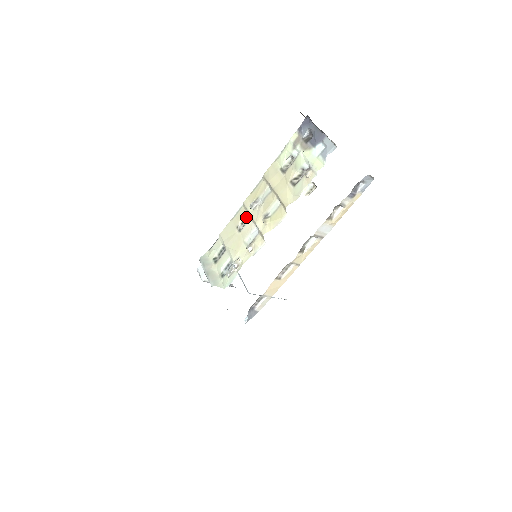
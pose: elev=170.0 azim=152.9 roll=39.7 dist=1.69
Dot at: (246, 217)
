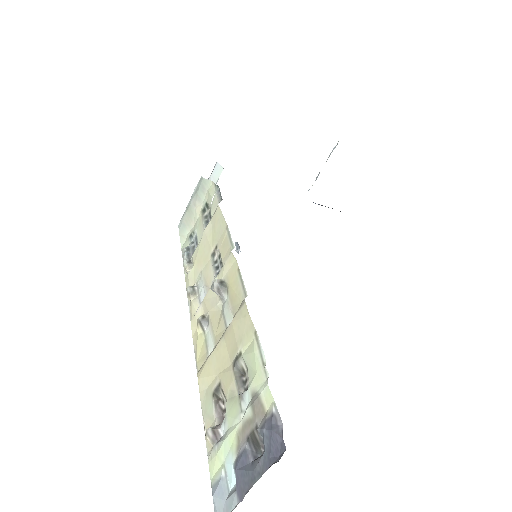
Dot at: (222, 264)
